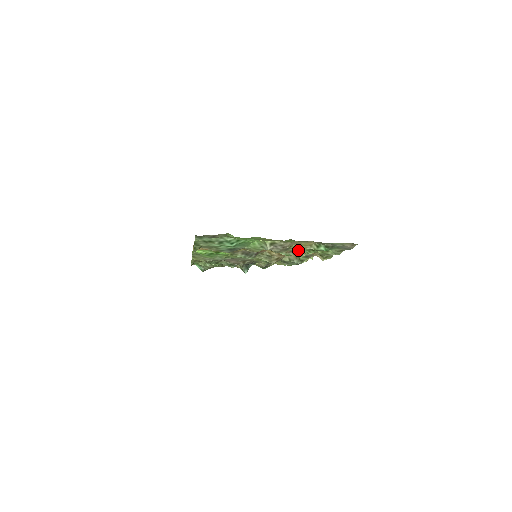
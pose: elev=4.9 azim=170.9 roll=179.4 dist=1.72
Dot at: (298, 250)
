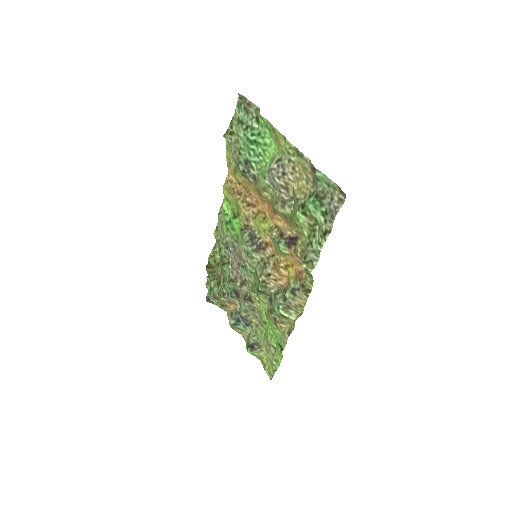
Dot at: (292, 214)
